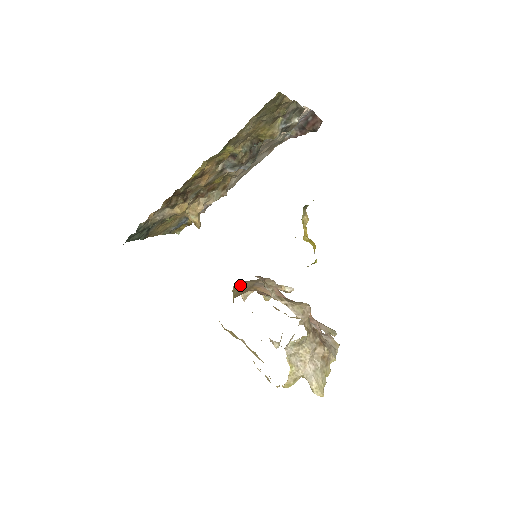
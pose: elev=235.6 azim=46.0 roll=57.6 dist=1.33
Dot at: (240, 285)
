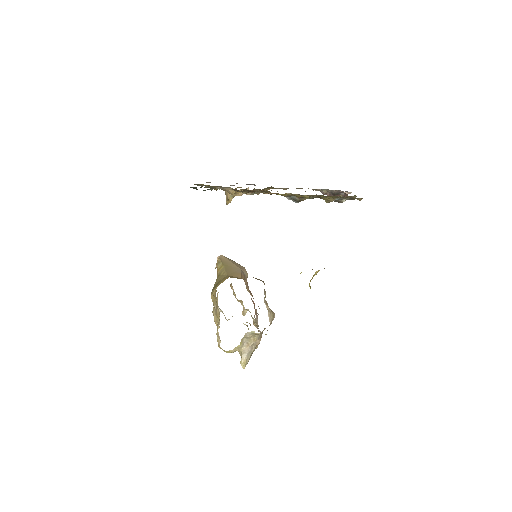
Dot at: (225, 260)
